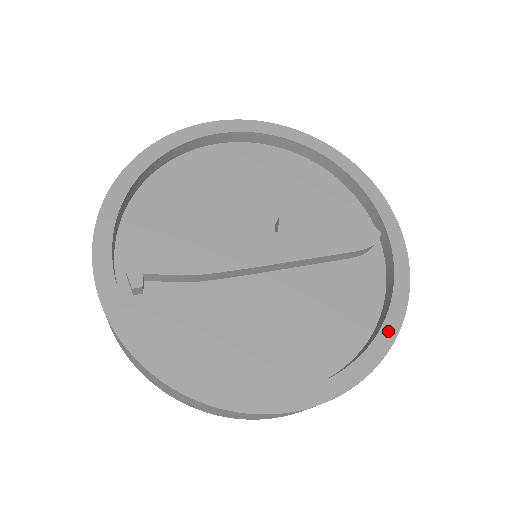
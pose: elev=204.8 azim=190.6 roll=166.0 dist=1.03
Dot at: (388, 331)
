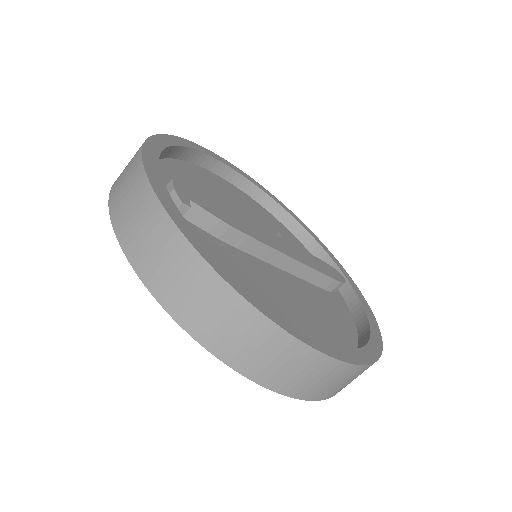
Dot at: (376, 338)
